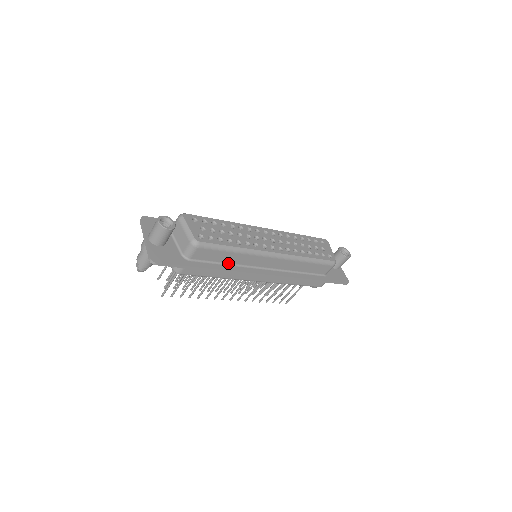
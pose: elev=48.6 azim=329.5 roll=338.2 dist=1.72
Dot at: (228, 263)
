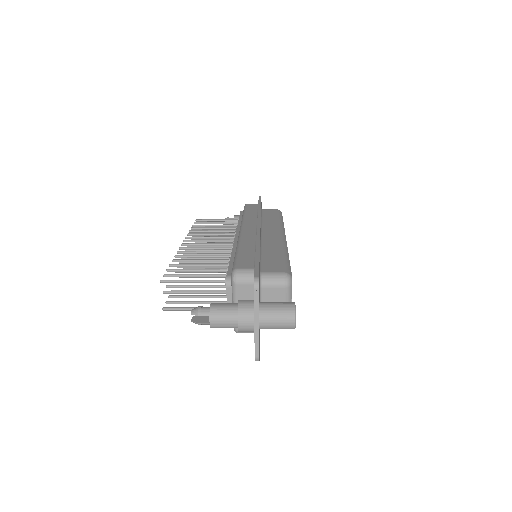
Dot at: occluded
